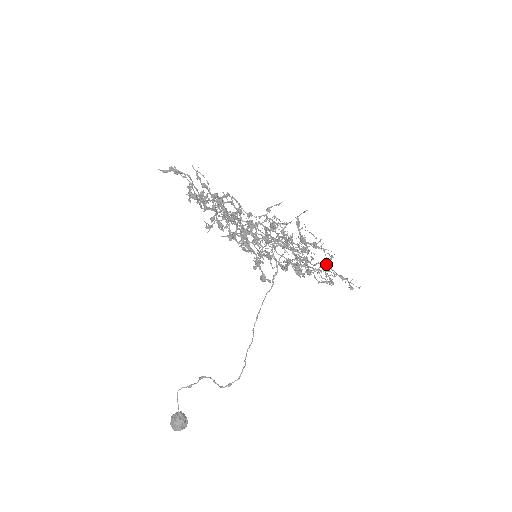
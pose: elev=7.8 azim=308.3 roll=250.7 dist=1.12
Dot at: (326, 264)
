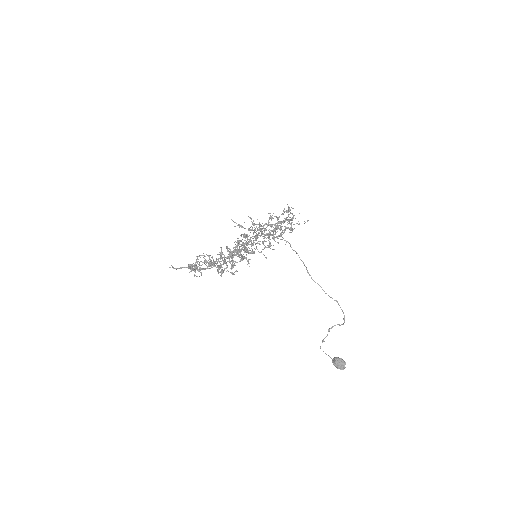
Dot at: (270, 225)
